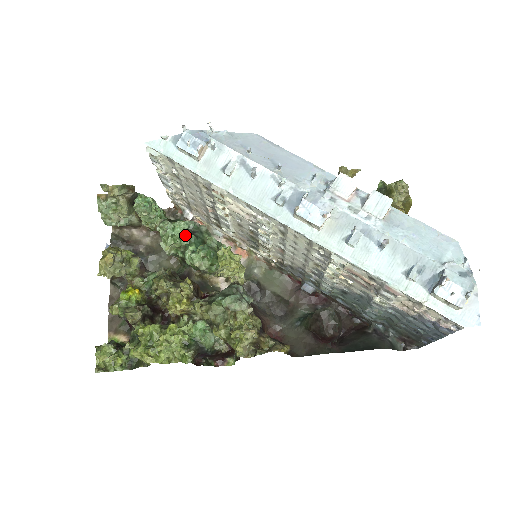
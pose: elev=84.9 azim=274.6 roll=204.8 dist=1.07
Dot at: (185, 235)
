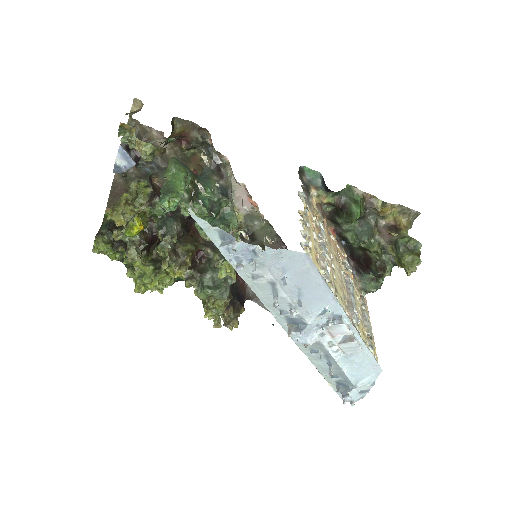
Dot at: (202, 212)
